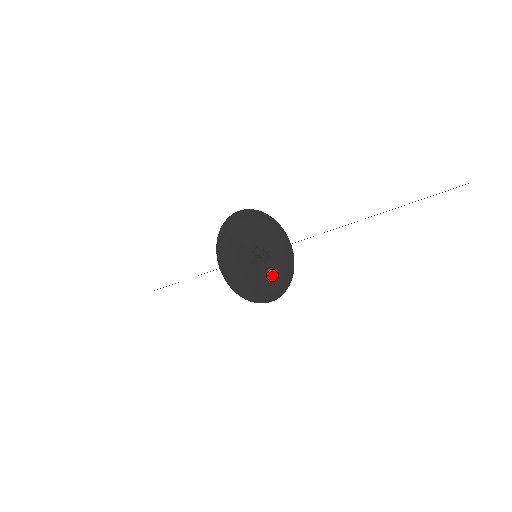
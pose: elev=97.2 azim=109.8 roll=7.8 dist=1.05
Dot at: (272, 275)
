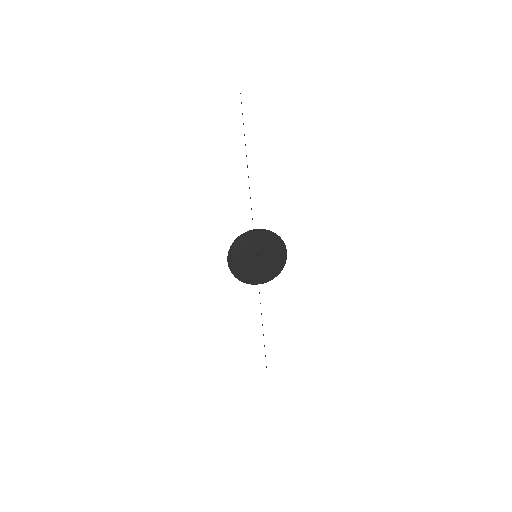
Dot at: (271, 255)
